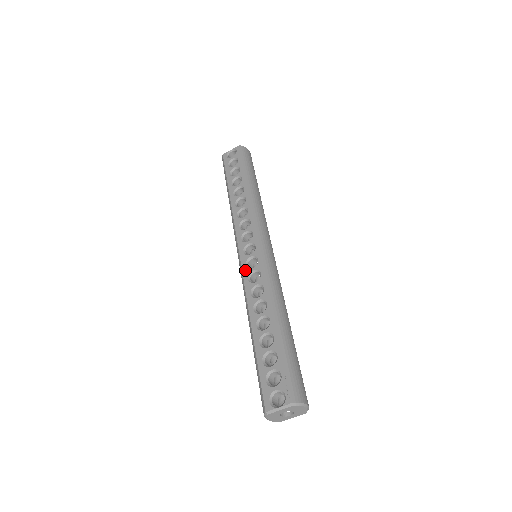
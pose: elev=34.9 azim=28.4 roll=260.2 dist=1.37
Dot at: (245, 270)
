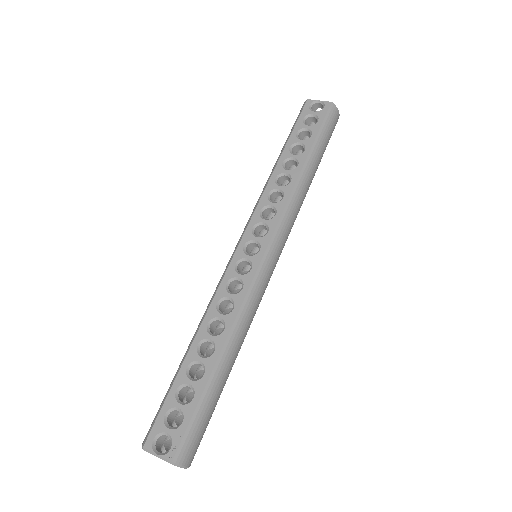
Dot at: (231, 270)
